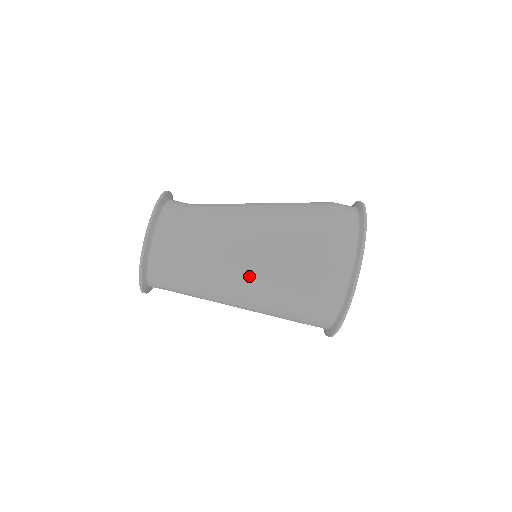
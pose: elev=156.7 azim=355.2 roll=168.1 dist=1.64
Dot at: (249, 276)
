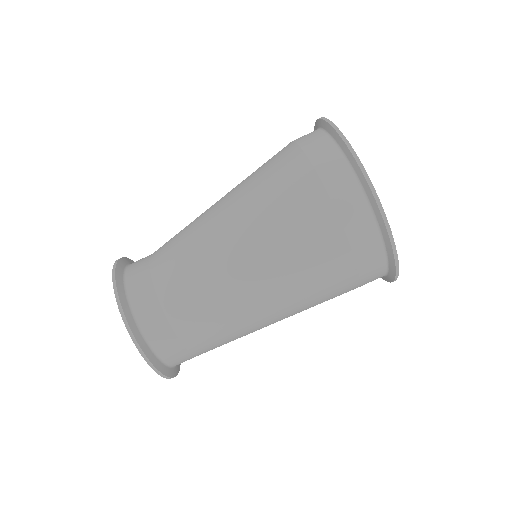
Dot at: (262, 286)
